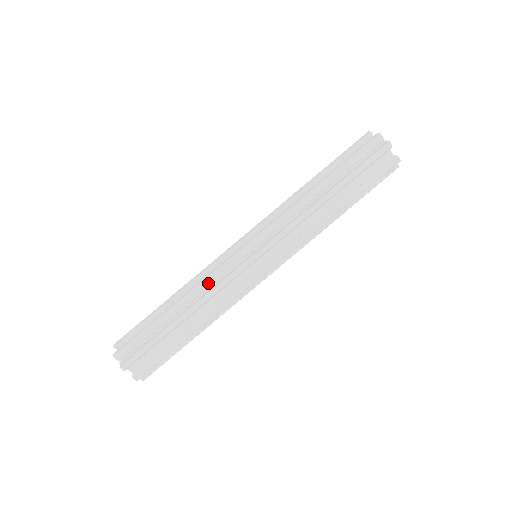
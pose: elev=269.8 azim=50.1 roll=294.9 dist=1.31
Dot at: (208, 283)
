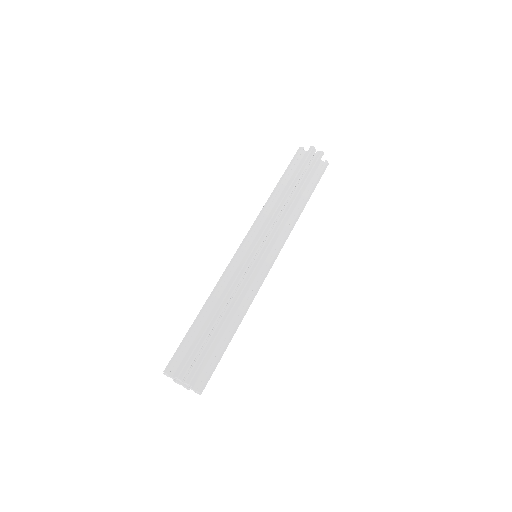
Dot at: occluded
